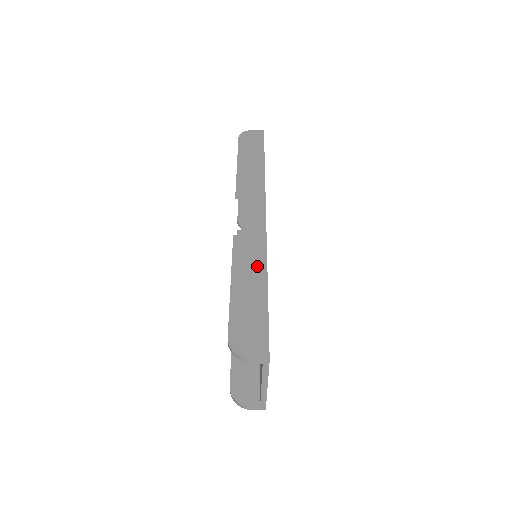
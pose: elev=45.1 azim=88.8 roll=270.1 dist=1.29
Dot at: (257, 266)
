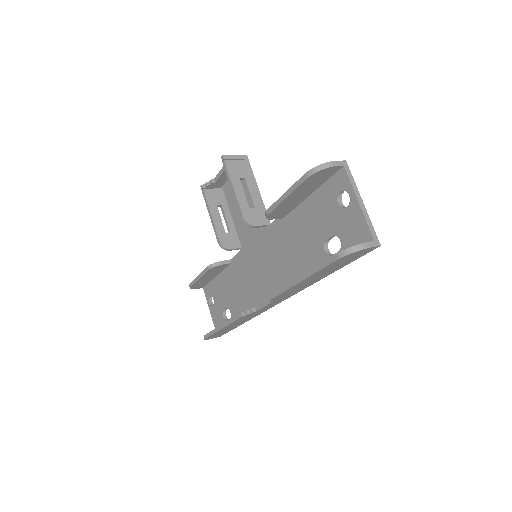
Dot at: occluded
